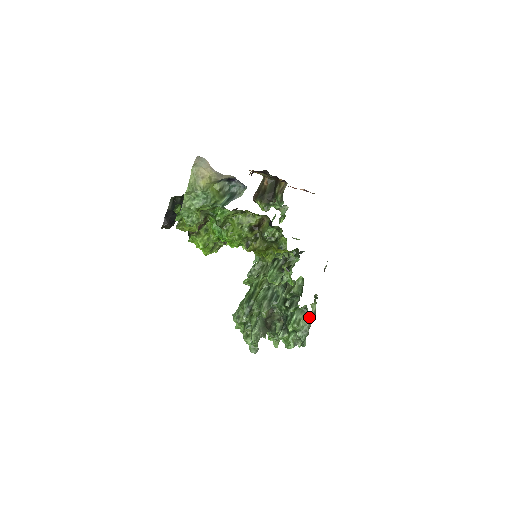
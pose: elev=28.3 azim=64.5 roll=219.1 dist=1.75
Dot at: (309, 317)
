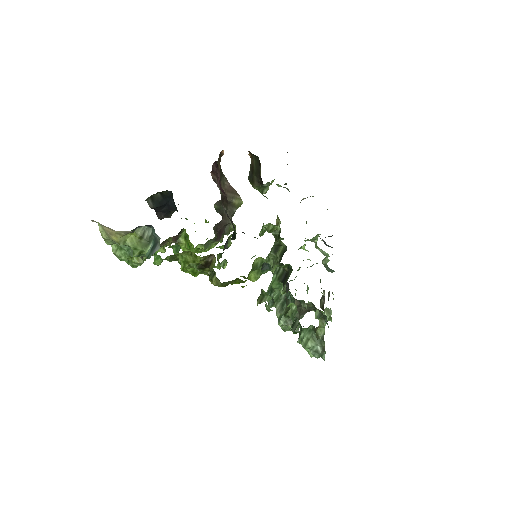
Dot at: occluded
